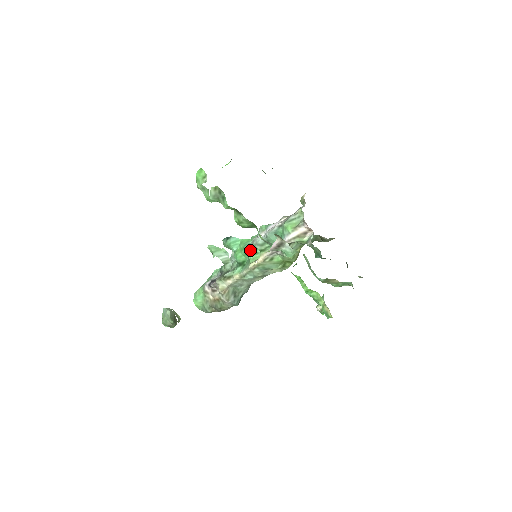
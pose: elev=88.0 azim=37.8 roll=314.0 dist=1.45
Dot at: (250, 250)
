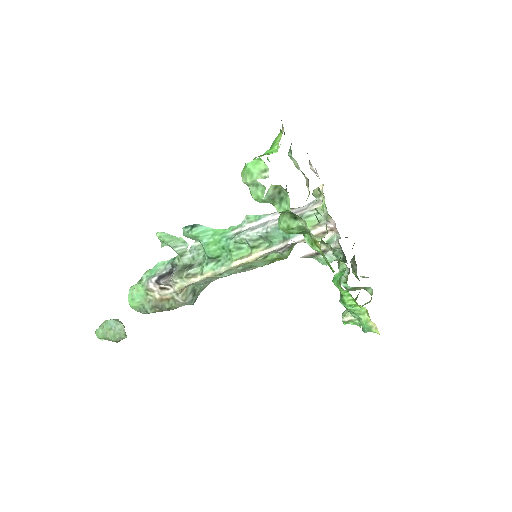
Dot at: (233, 244)
